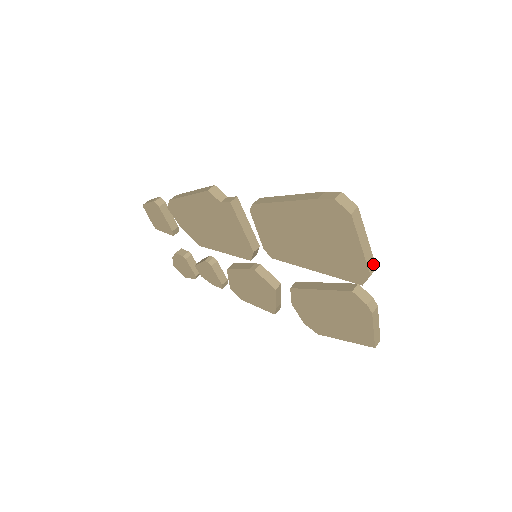
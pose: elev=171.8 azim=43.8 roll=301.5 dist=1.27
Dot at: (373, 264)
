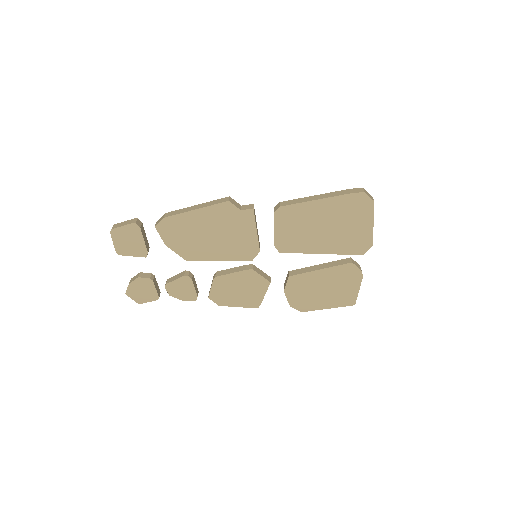
Dot at: occluded
